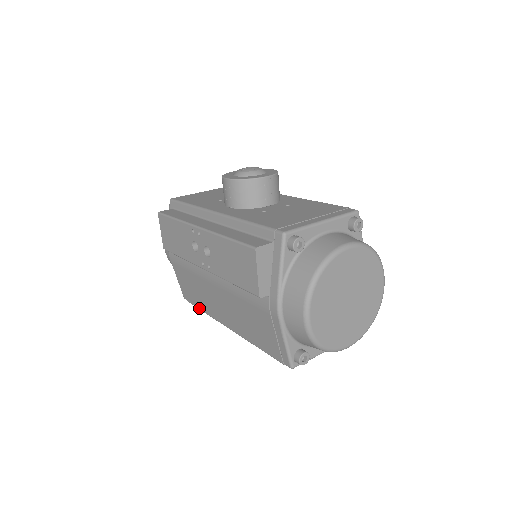
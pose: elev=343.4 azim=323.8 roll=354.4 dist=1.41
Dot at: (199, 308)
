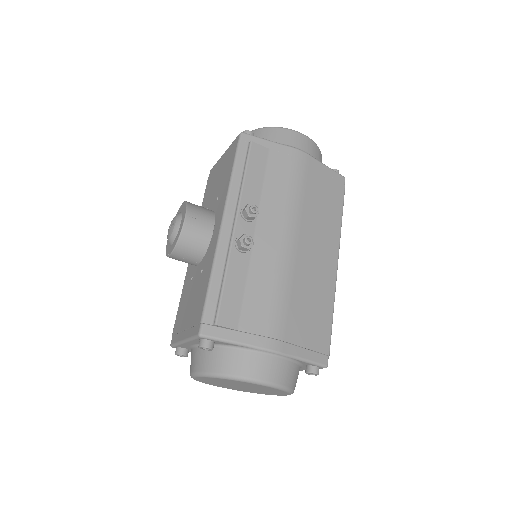
Dot at: occluded
